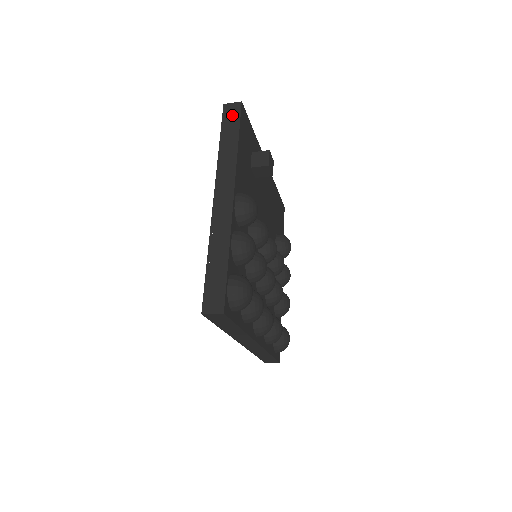
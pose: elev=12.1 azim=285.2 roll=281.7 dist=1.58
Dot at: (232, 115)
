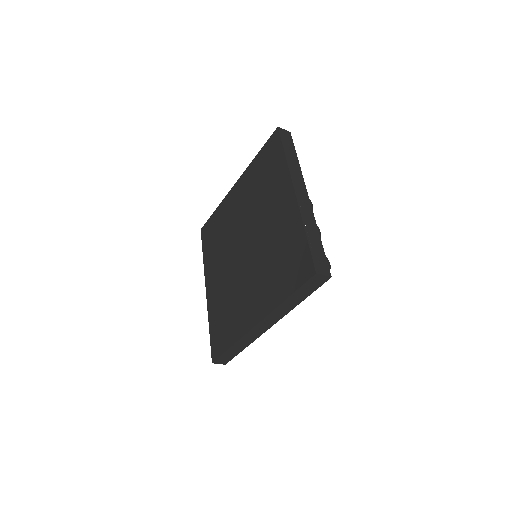
Dot at: (287, 138)
